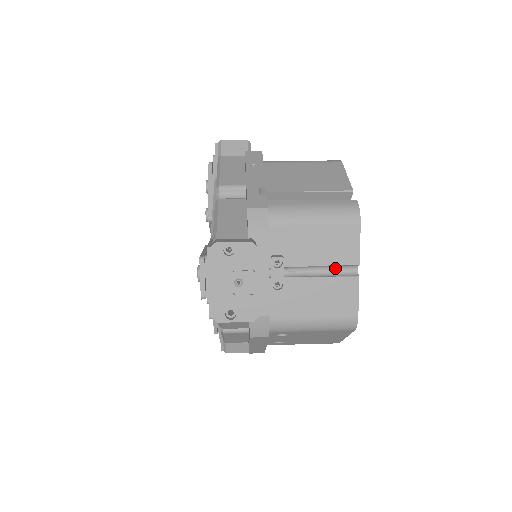
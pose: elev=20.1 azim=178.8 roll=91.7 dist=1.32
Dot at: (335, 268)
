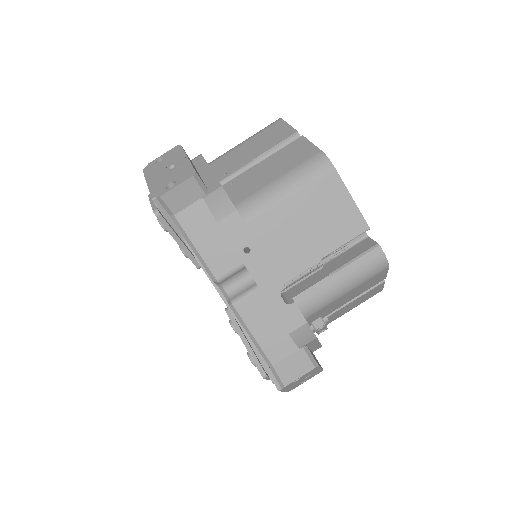
Dot at: occluded
